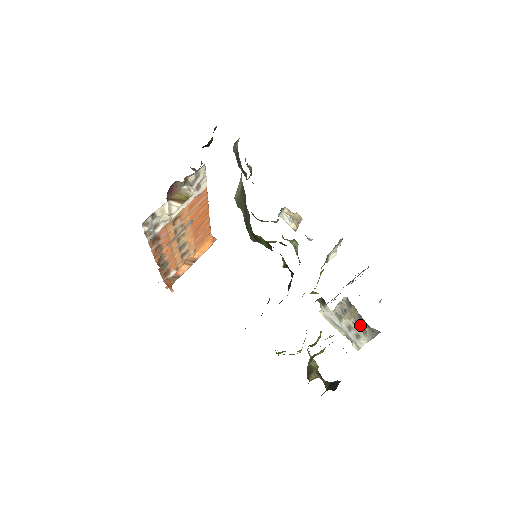
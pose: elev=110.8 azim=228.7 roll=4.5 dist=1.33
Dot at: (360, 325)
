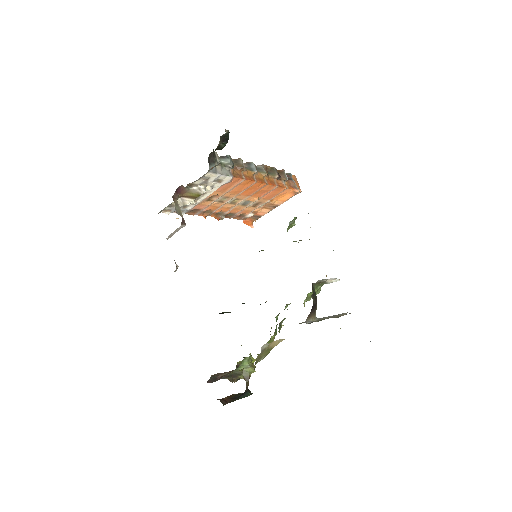
Dot at: occluded
